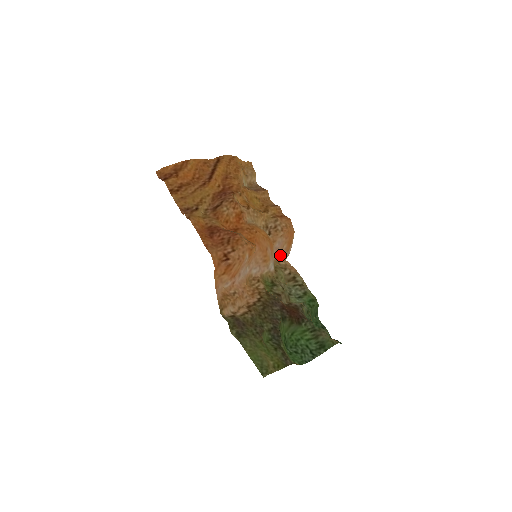
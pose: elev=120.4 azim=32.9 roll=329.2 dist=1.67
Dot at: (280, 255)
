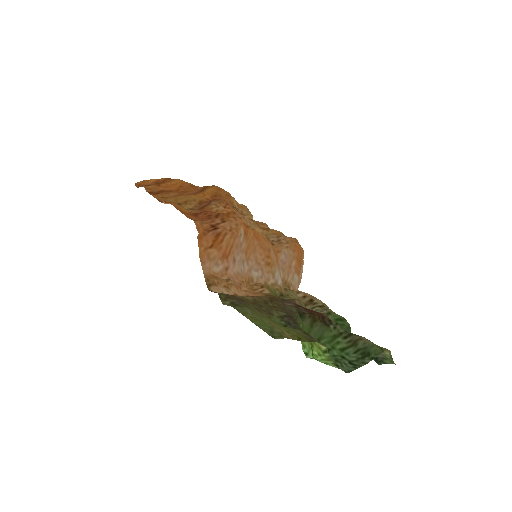
Dot at: (289, 275)
